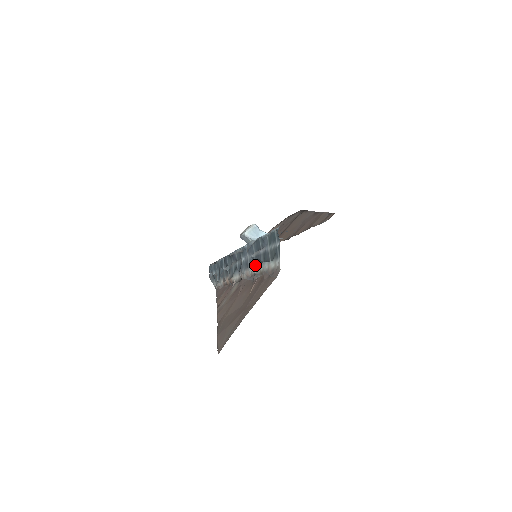
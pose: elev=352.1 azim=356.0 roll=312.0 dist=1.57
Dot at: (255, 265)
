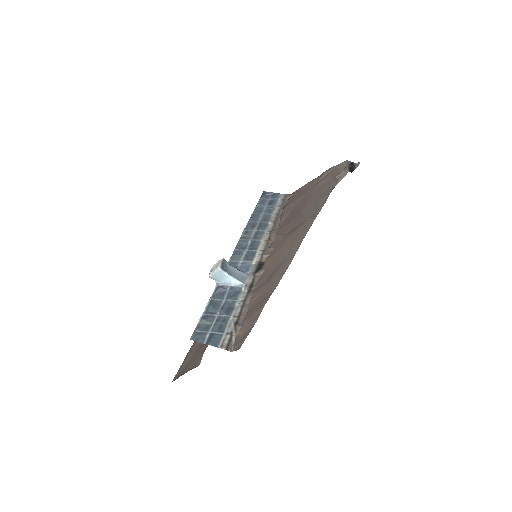
Dot at: occluded
